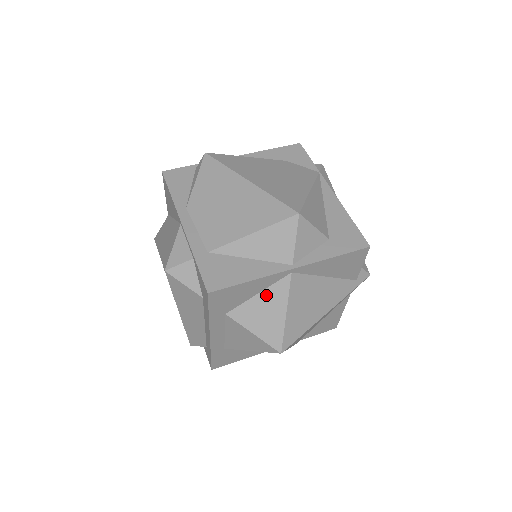
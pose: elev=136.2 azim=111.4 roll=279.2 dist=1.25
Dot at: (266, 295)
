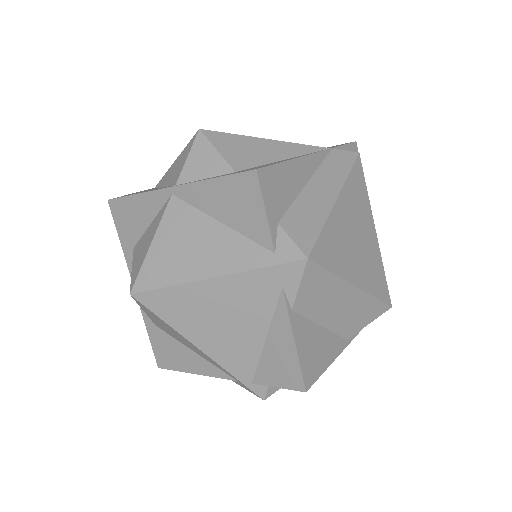
Dot at: (153, 223)
